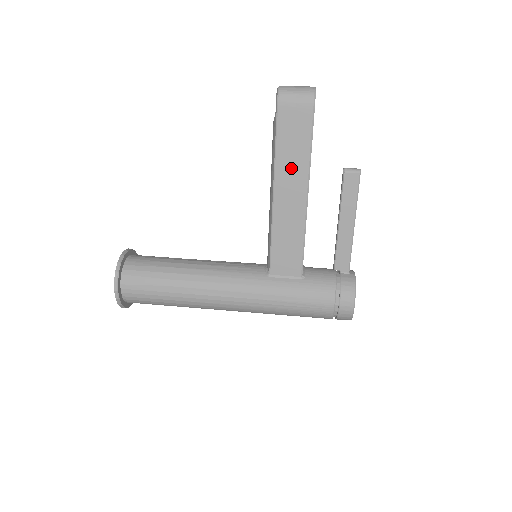
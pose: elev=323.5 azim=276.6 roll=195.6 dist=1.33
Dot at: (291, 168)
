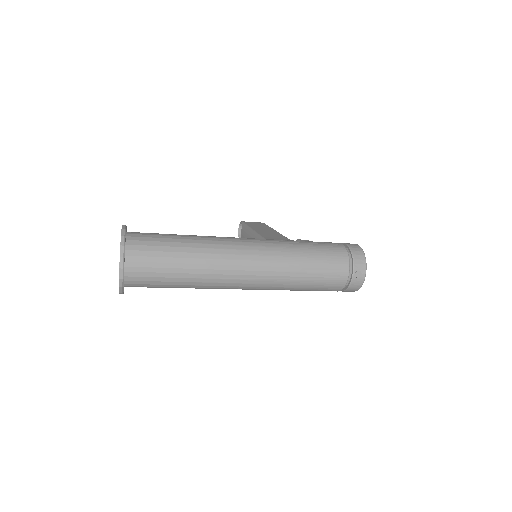
Dot at: (262, 229)
